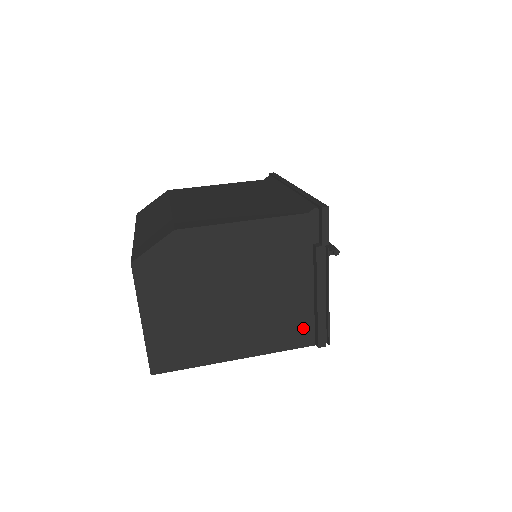
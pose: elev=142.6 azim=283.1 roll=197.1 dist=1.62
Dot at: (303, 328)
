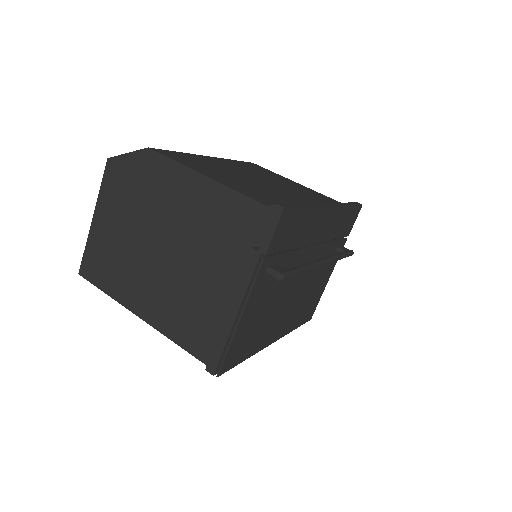
Dot at: (208, 337)
